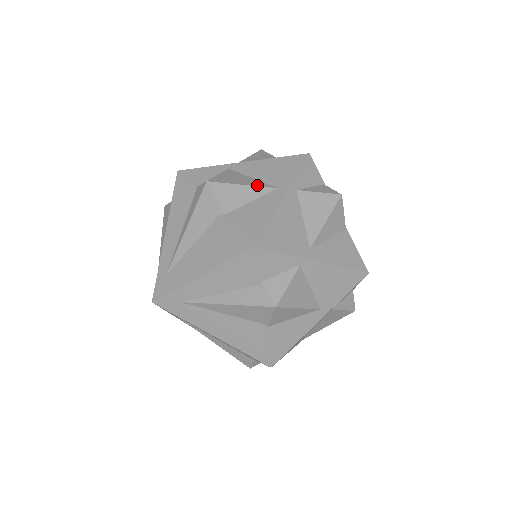
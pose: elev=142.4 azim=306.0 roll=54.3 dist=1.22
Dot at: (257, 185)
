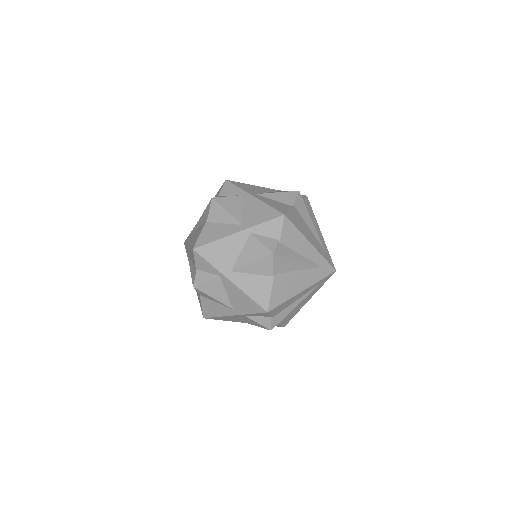
Dot at: (234, 216)
